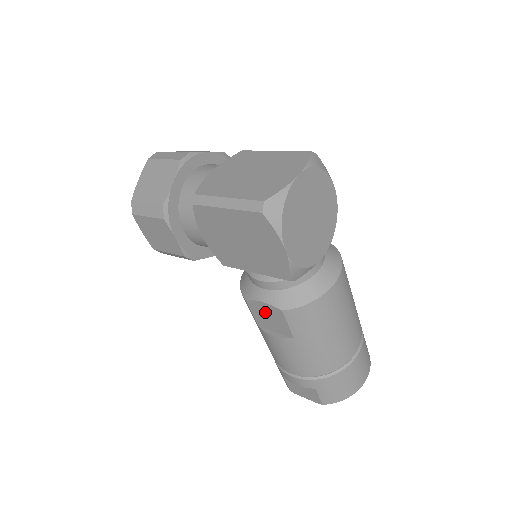
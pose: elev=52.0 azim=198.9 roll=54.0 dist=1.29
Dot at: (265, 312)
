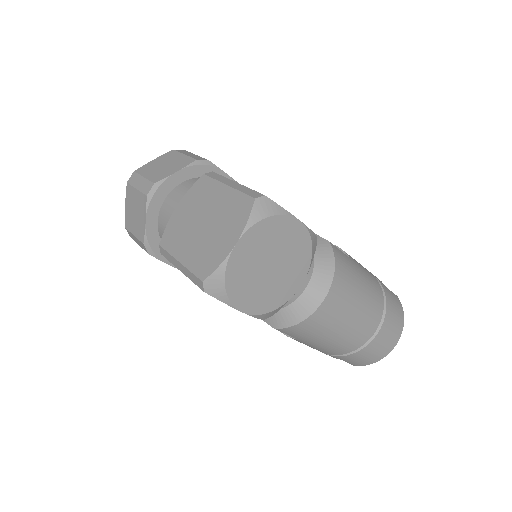
Dot at: occluded
